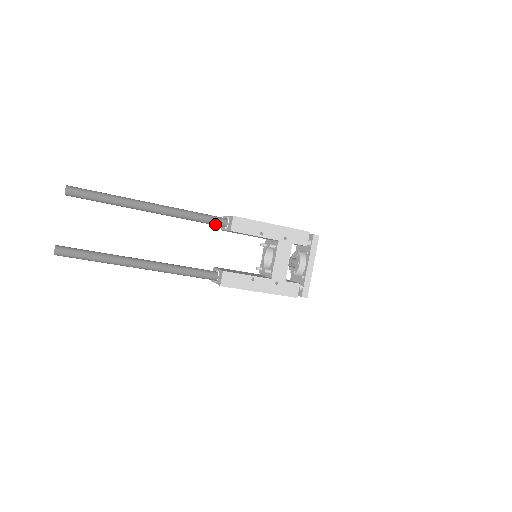
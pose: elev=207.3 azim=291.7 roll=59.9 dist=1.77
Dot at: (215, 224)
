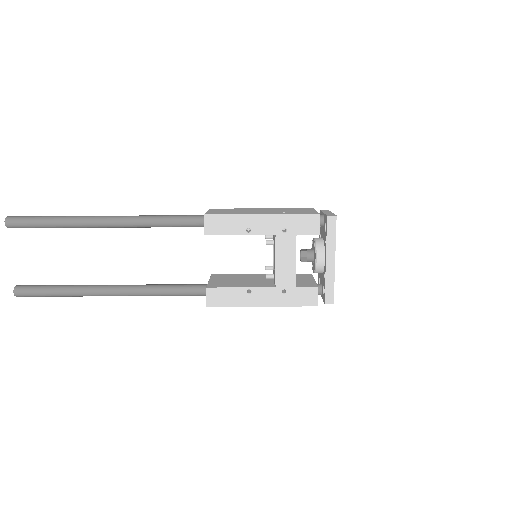
Dot at: (190, 226)
